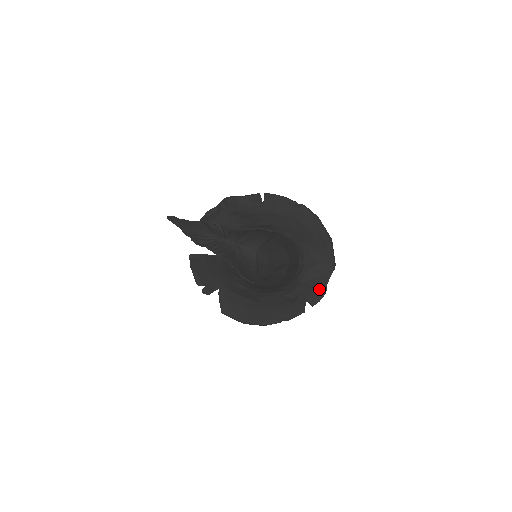
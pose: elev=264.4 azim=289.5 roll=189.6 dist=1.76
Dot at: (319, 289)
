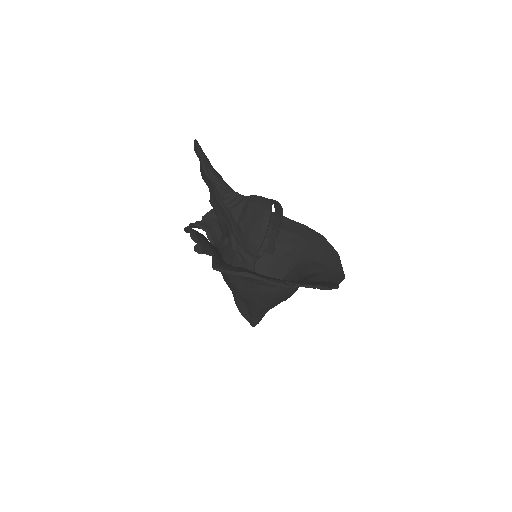
Dot at: (330, 284)
